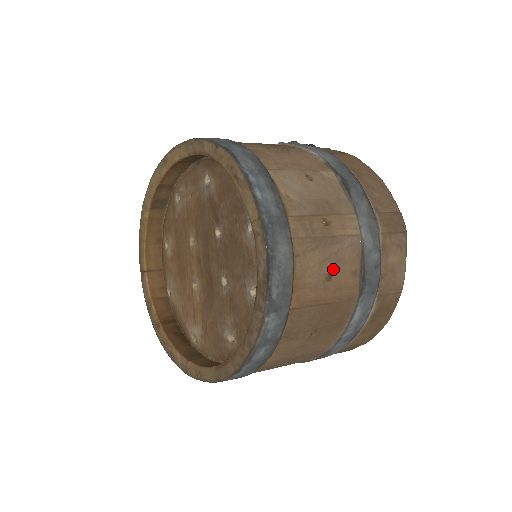
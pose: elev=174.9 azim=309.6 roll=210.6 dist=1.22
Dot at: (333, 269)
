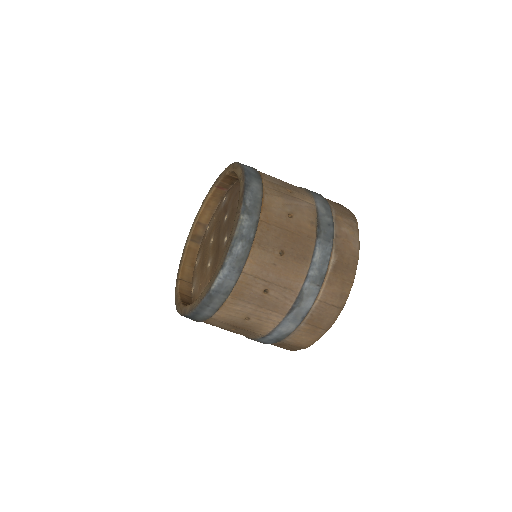
Dot at: (293, 212)
